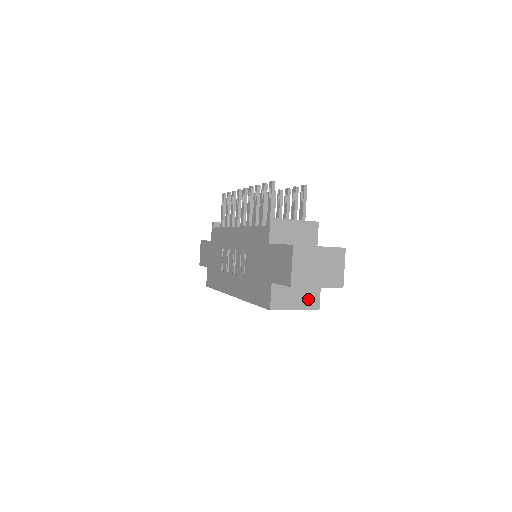
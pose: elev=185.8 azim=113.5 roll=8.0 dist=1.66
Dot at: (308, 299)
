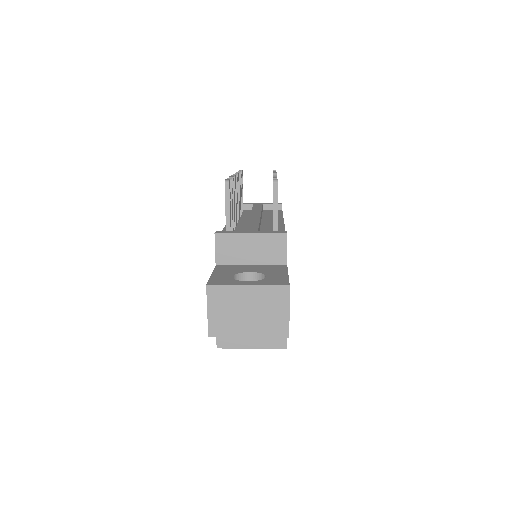
Dot at: occluded
